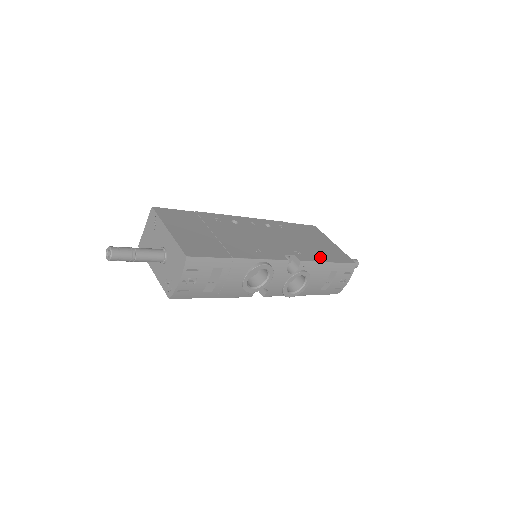
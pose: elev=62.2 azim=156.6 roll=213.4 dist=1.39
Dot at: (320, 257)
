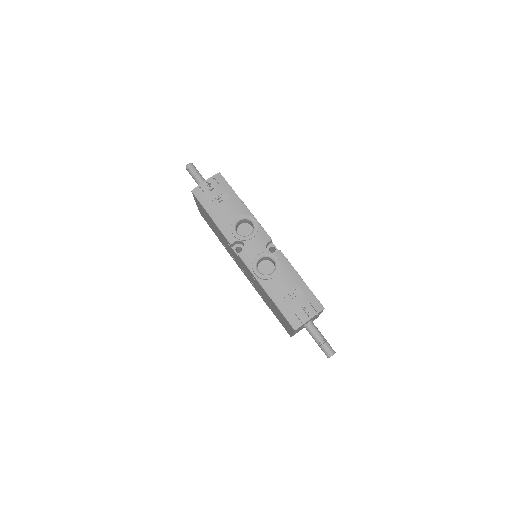
Dot at: occluded
